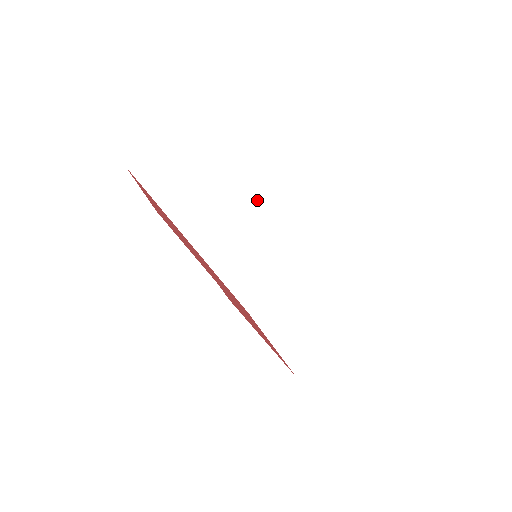
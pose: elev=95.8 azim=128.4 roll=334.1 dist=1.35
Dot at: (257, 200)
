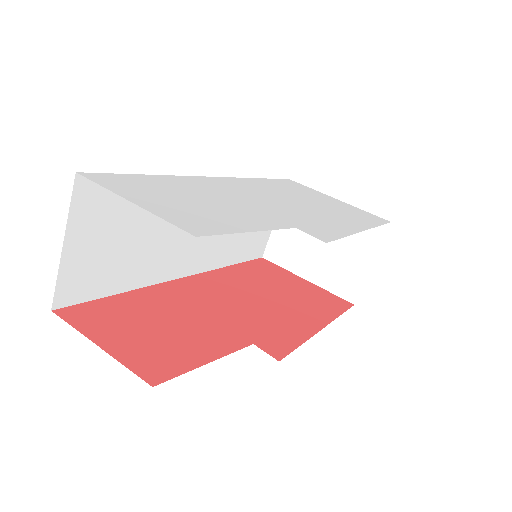
Dot at: occluded
